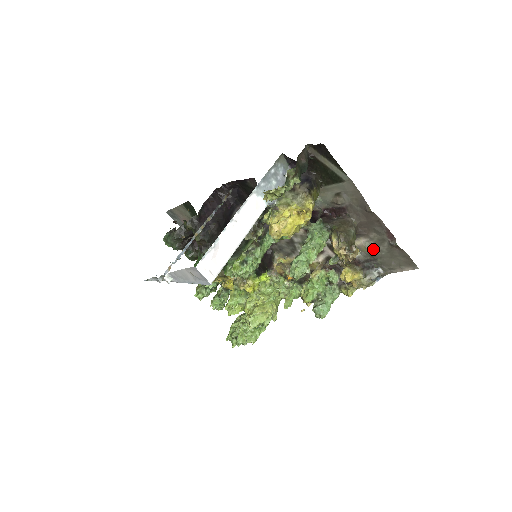
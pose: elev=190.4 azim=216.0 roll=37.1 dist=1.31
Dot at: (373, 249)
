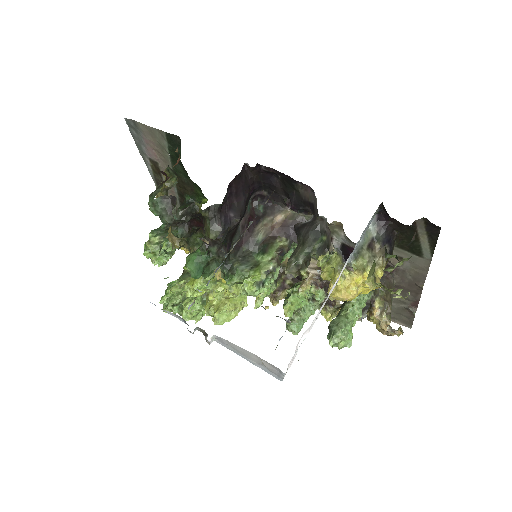
Dot at: occluded
